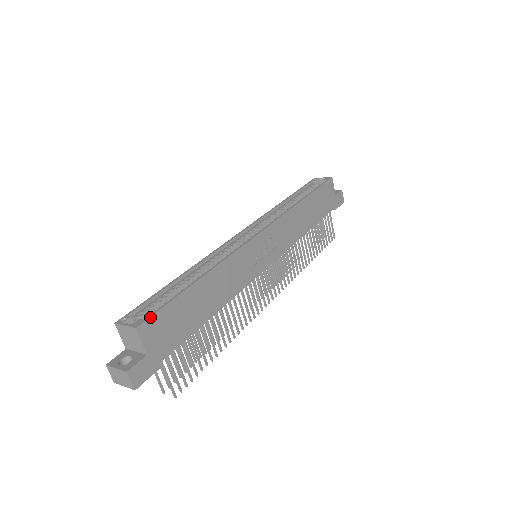
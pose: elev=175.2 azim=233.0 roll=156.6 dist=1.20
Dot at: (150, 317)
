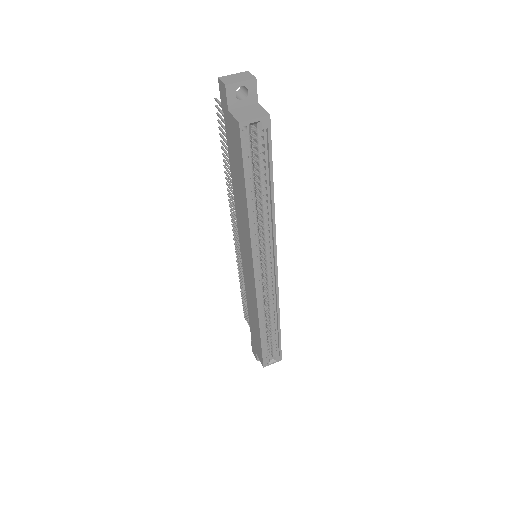
Dot at: (281, 354)
